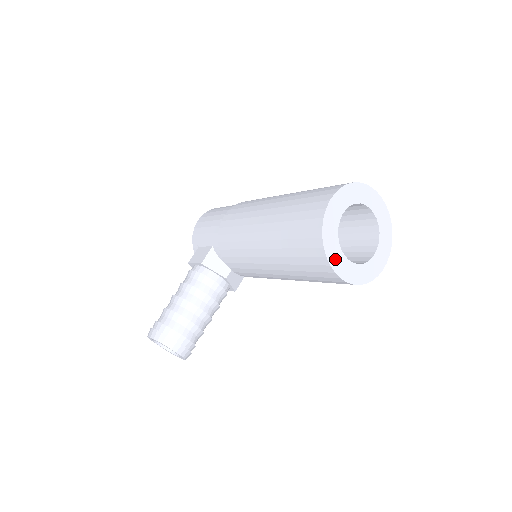
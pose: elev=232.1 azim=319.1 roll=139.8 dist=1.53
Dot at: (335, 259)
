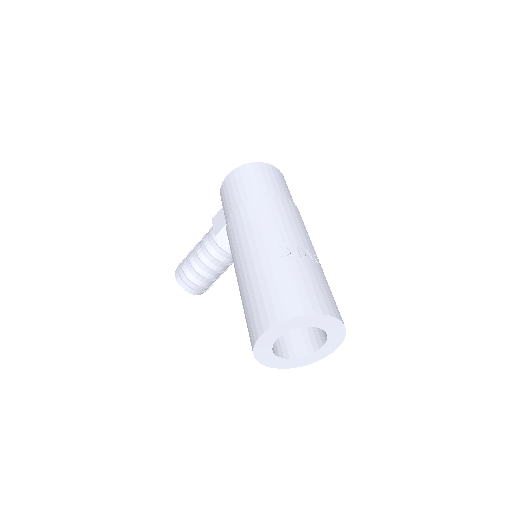
Dot at: (267, 360)
